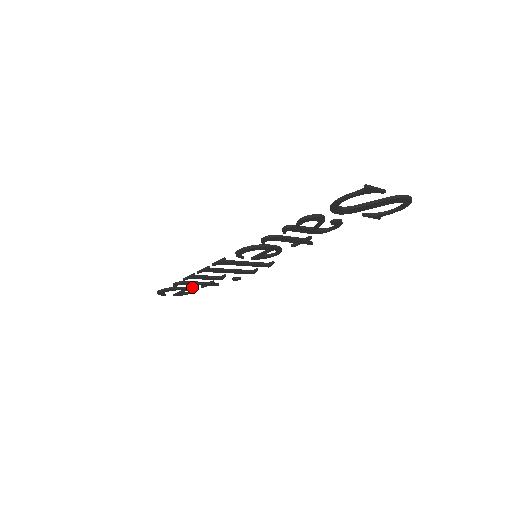
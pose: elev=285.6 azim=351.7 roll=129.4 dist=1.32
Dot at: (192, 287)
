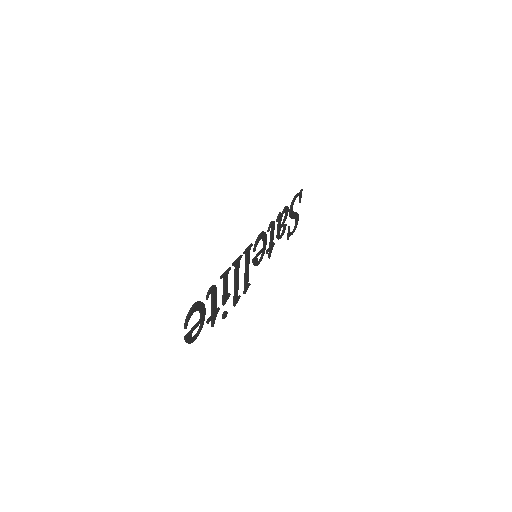
Dot at: (202, 320)
